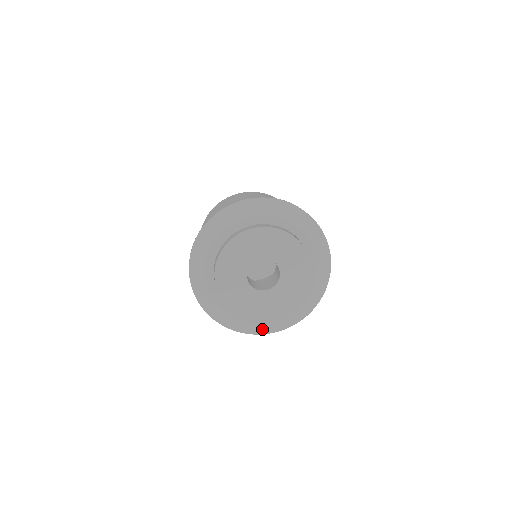
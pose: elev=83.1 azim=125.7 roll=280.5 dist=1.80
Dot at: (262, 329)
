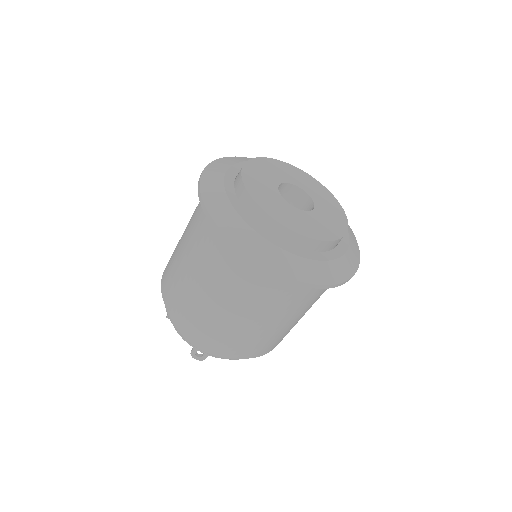
Dot at: (344, 269)
